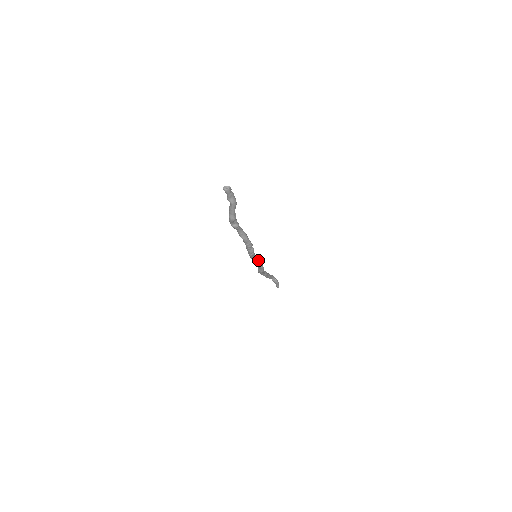
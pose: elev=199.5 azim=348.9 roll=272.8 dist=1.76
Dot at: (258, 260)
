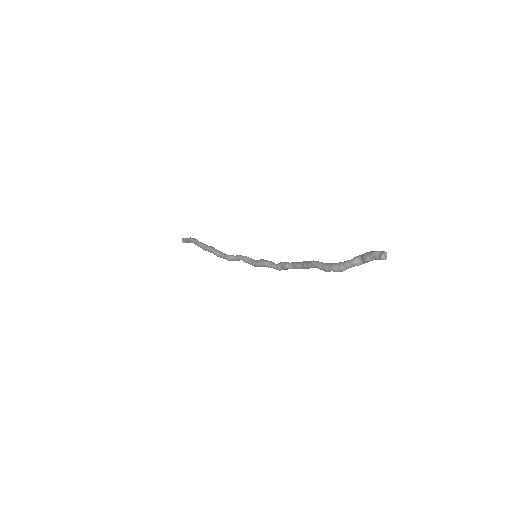
Dot at: occluded
